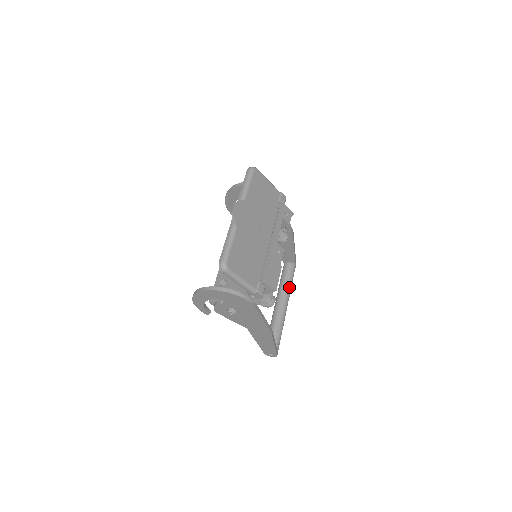
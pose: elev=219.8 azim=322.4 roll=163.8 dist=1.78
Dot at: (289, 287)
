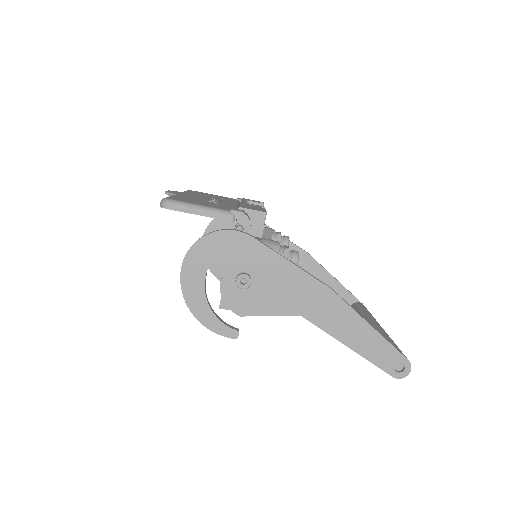
Dot at: (367, 314)
